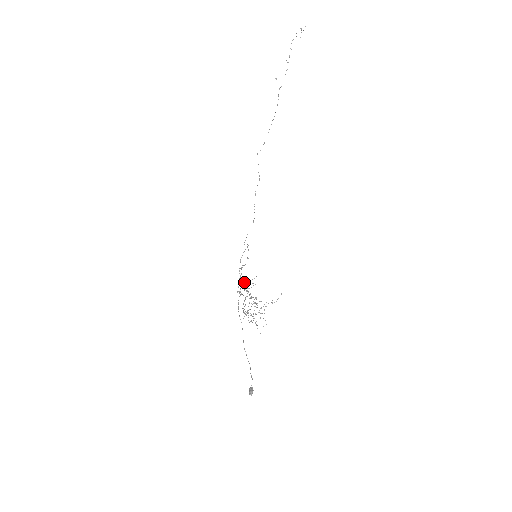
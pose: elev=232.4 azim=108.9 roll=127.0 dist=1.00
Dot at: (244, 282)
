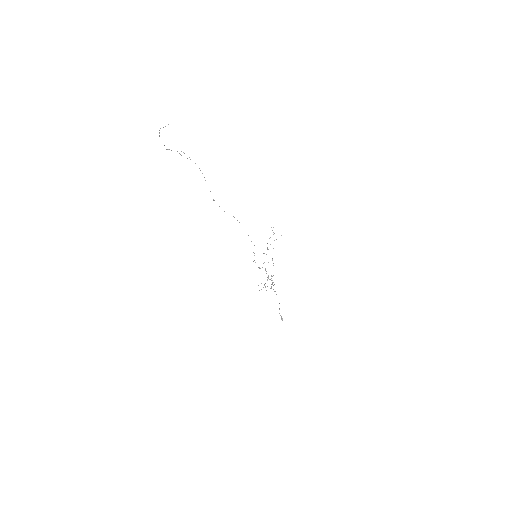
Dot at: occluded
